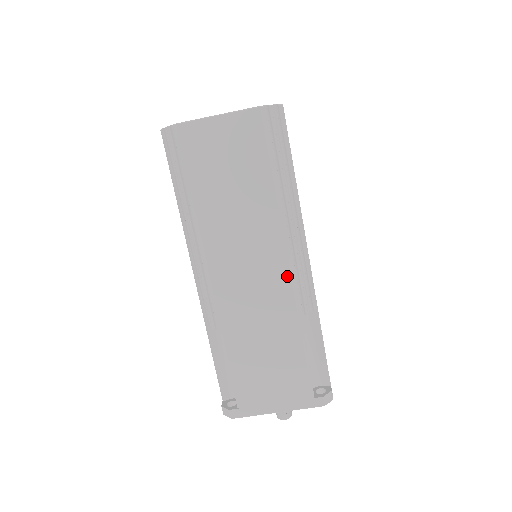
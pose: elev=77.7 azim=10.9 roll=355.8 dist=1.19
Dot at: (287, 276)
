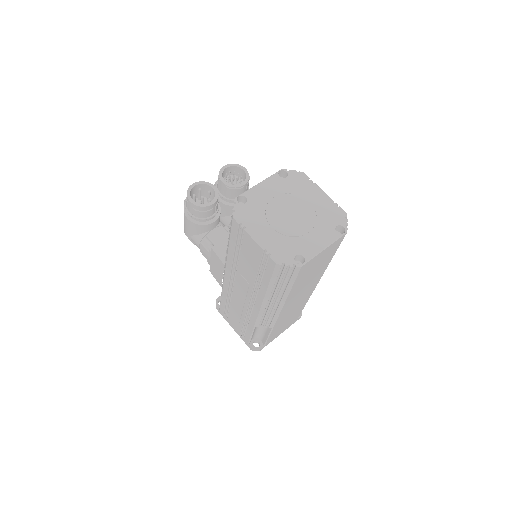
Dot at: (314, 289)
